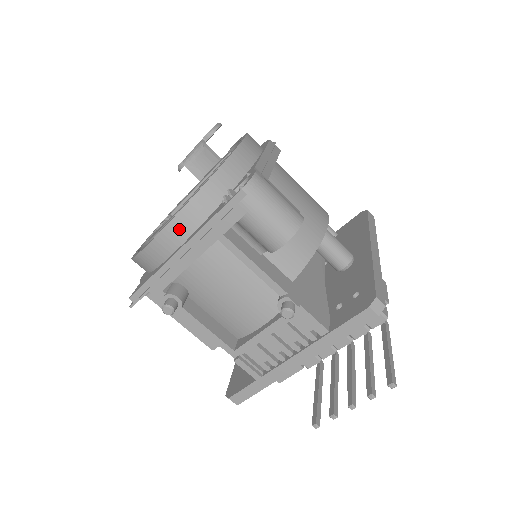
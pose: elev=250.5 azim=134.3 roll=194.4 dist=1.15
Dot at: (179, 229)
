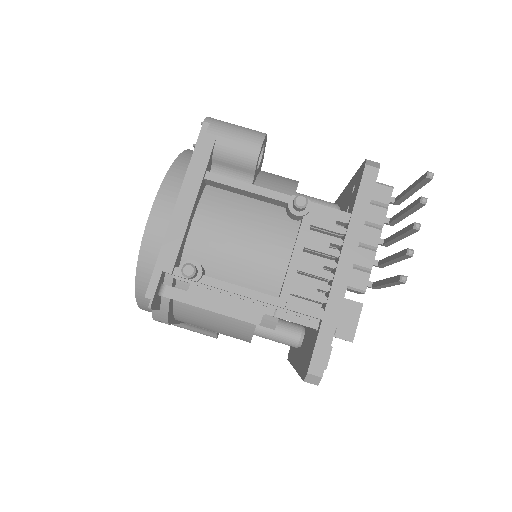
Dot at: (167, 198)
